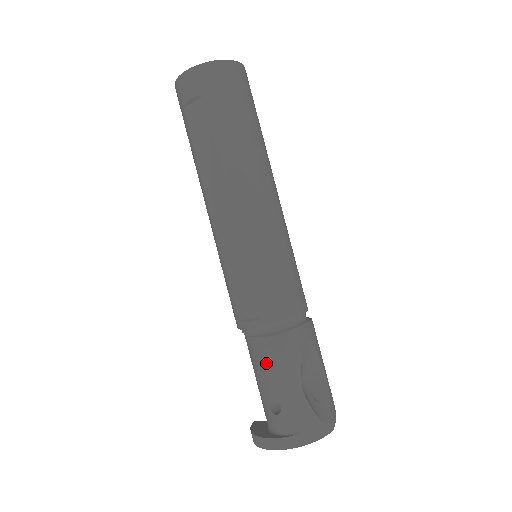
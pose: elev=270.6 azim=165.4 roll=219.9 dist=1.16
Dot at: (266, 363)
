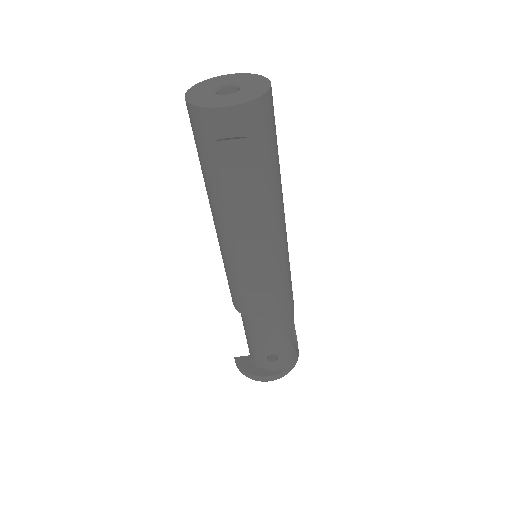
Dot at: (272, 337)
